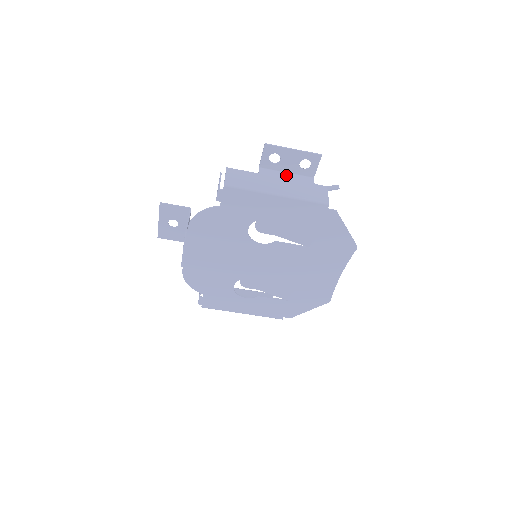
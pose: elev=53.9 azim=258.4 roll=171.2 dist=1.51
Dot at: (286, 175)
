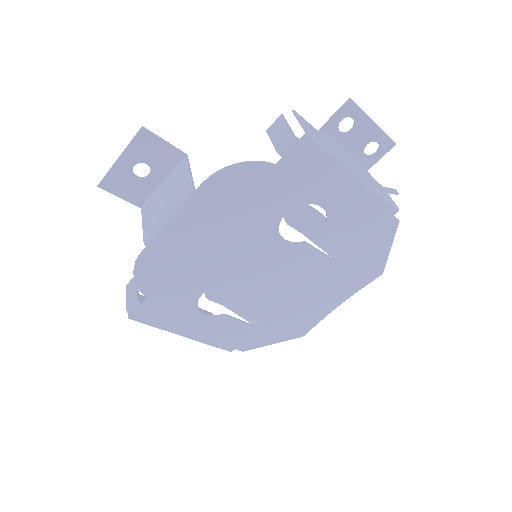
Dot at: (347, 154)
